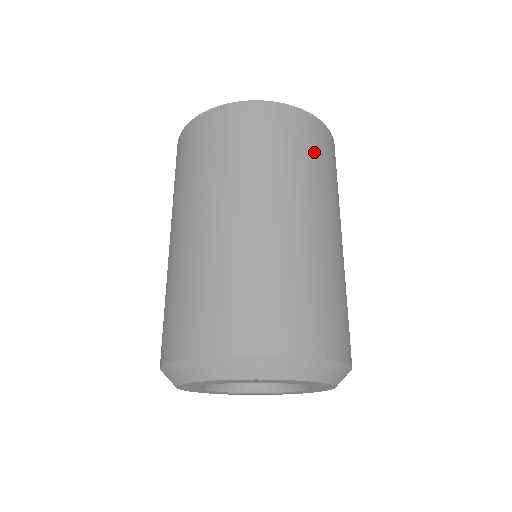
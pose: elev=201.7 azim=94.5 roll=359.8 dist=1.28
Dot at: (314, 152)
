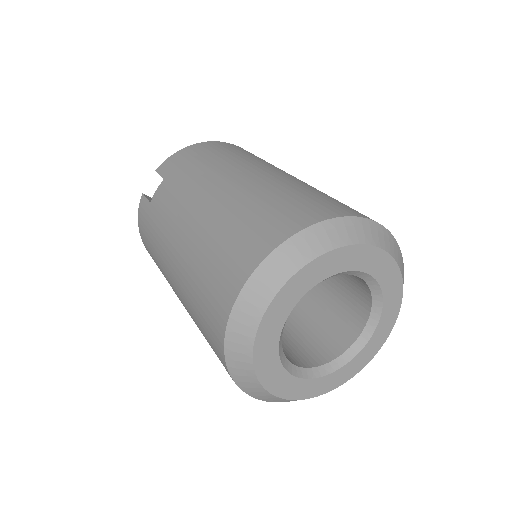
Dot at: occluded
